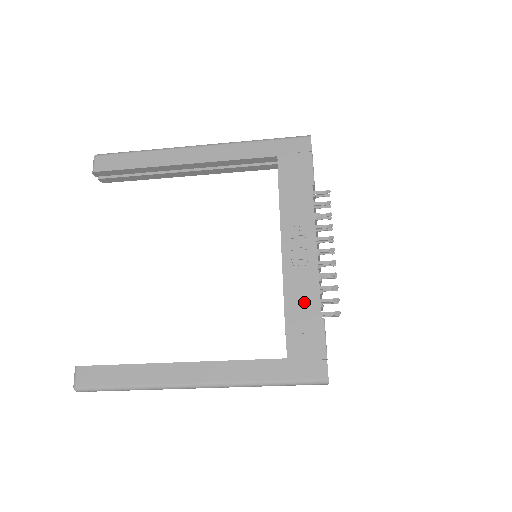
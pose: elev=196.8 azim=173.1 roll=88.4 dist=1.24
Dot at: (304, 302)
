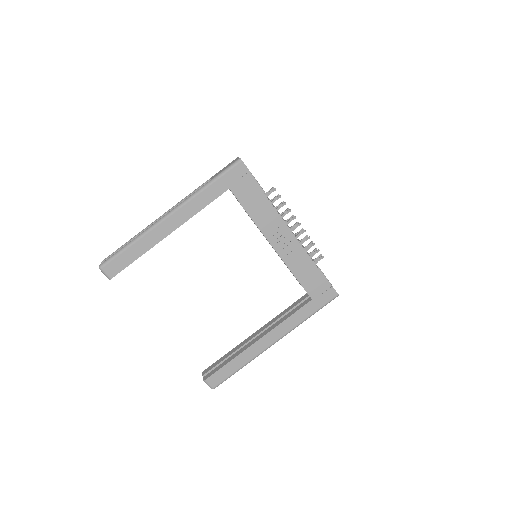
Dot at: (304, 267)
